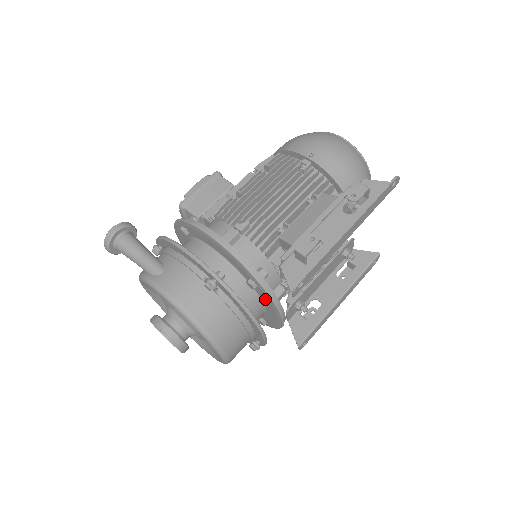
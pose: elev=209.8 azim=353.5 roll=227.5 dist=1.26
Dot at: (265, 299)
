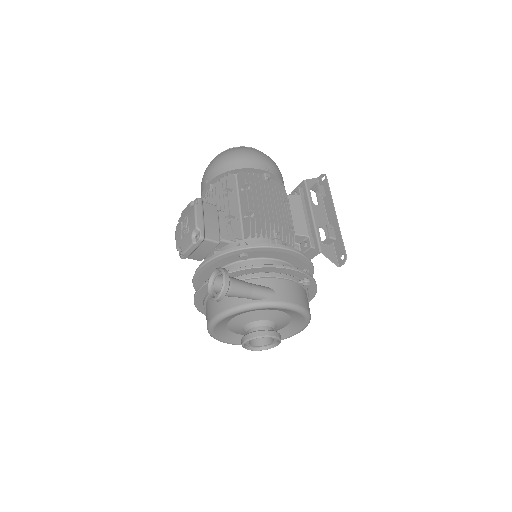
Dot at: occluded
